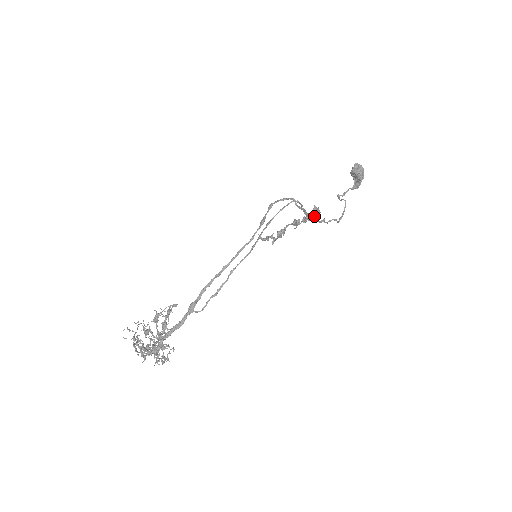
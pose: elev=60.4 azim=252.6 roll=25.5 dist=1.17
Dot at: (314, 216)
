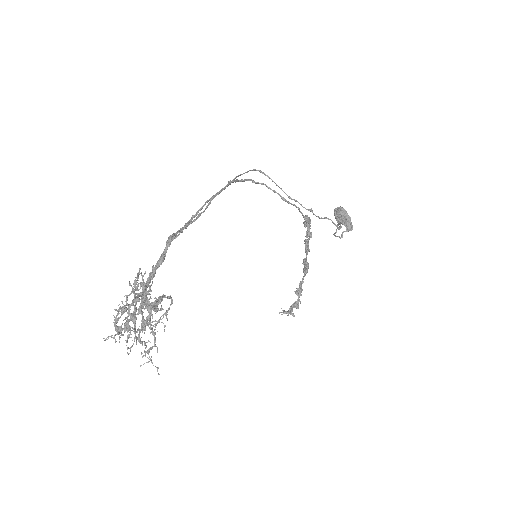
Dot at: (308, 229)
